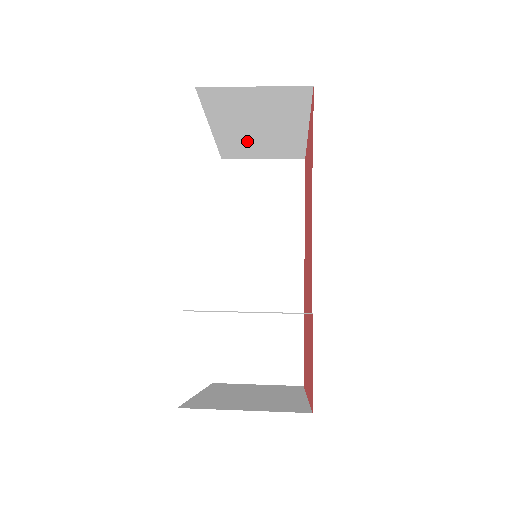
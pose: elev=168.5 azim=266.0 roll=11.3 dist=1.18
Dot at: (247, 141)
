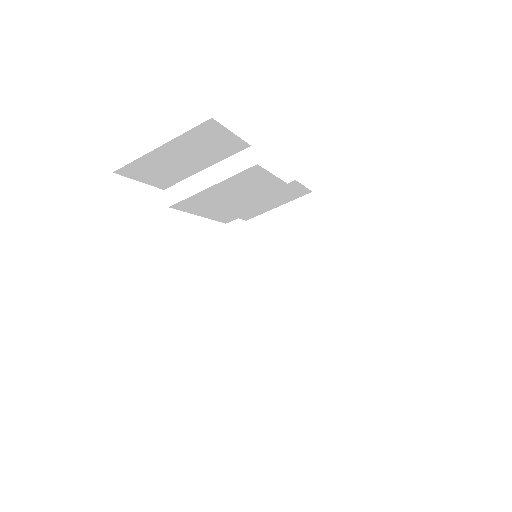
Dot at: (294, 288)
